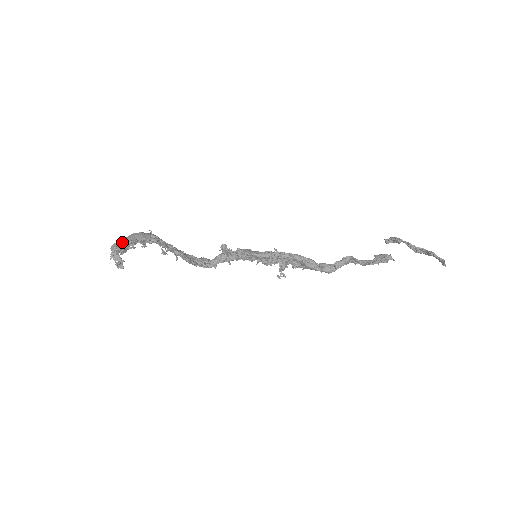
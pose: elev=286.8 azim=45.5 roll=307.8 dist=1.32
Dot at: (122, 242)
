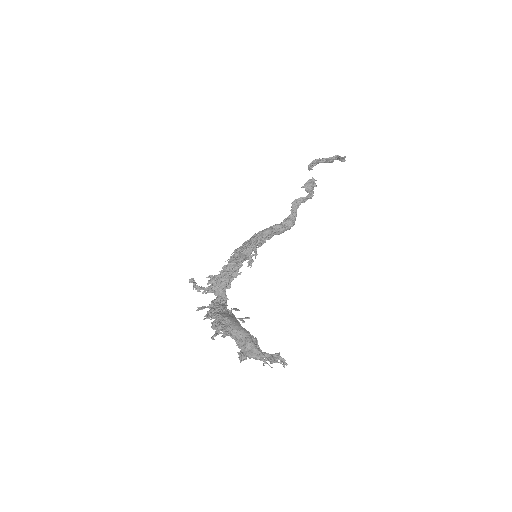
Dot at: (252, 340)
